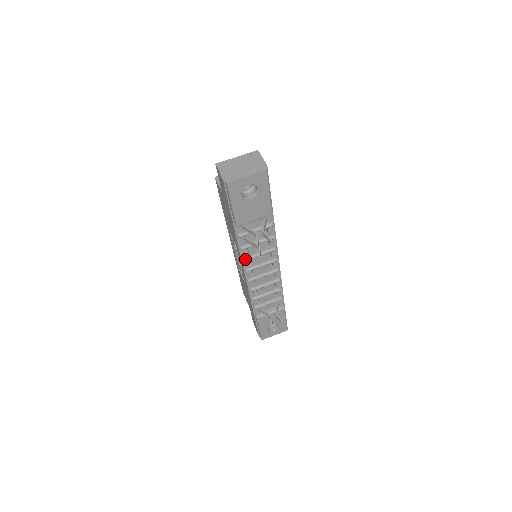
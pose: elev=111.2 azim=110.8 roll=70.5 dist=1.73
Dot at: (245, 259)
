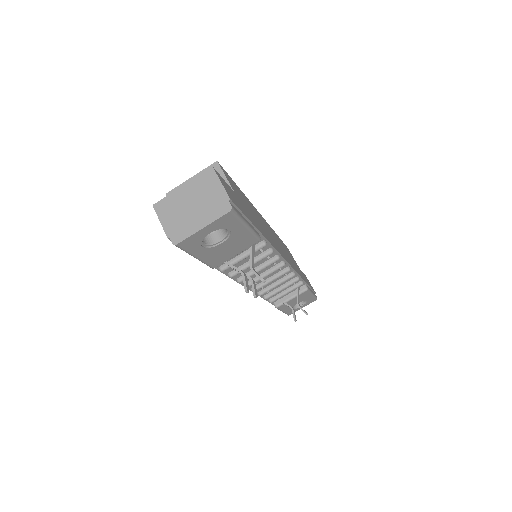
Dot at: (239, 281)
